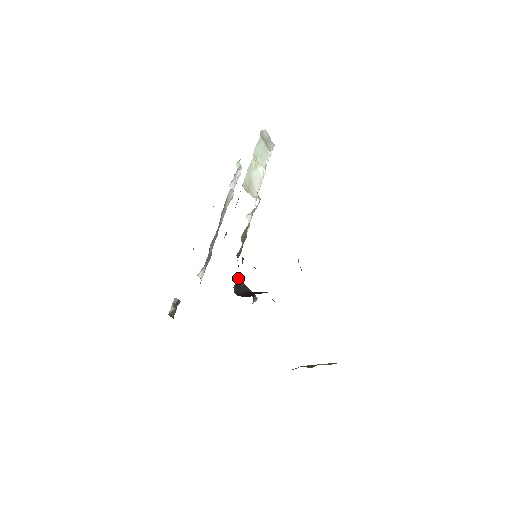
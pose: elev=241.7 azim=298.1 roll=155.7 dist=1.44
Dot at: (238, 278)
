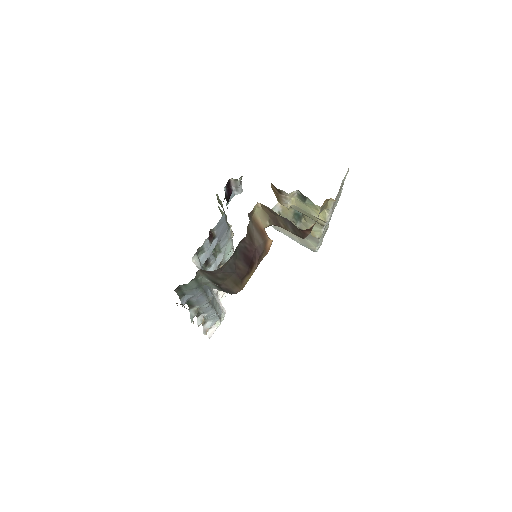
Dot at: occluded
